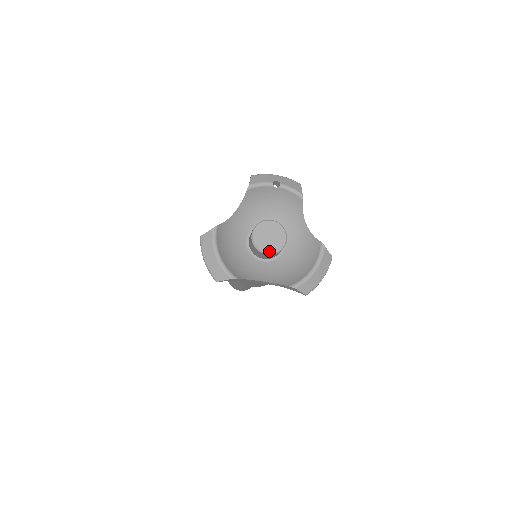
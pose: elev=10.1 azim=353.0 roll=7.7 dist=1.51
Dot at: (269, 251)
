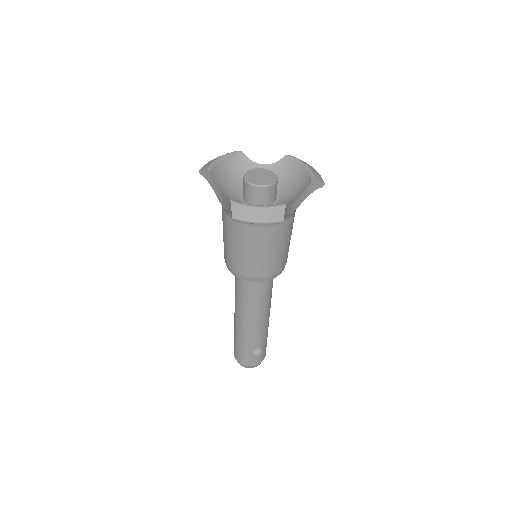
Dot at: (249, 180)
